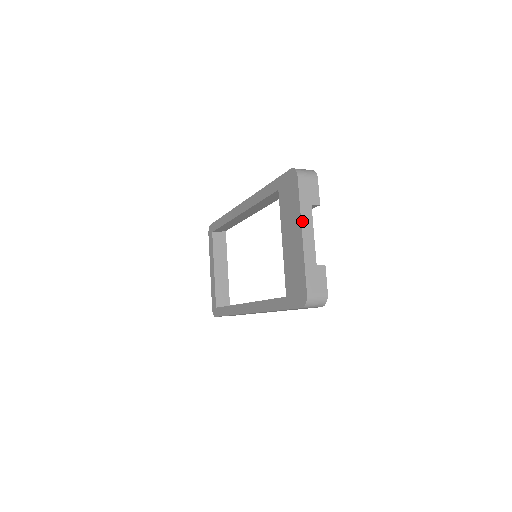
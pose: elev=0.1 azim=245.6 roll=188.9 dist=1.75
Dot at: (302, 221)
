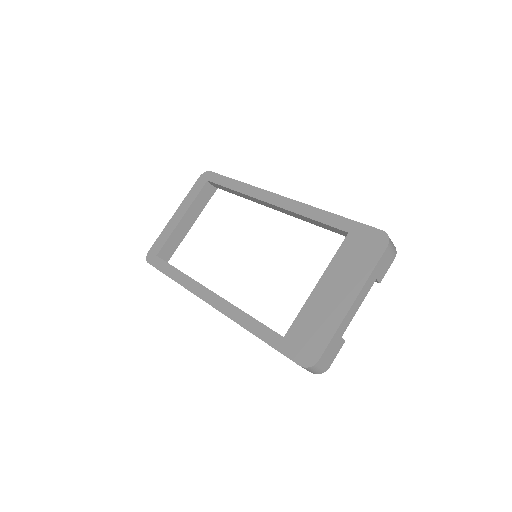
Dot at: (362, 290)
